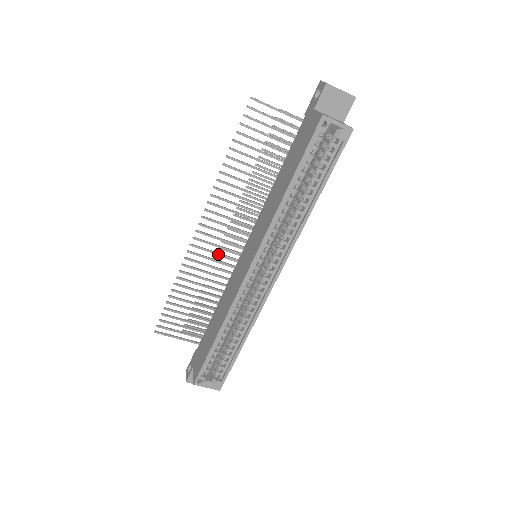
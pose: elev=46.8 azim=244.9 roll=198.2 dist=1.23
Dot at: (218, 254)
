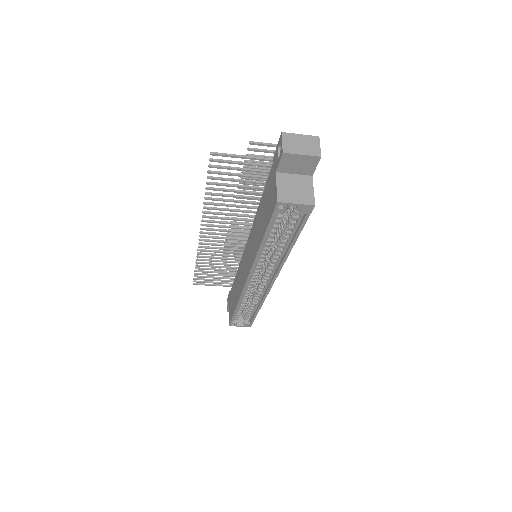
Dot at: (225, 246)
